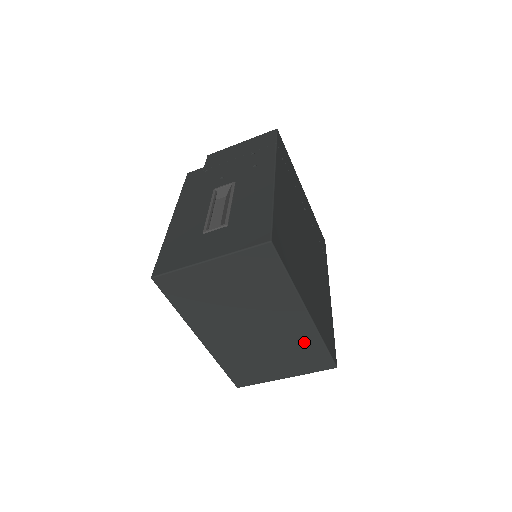
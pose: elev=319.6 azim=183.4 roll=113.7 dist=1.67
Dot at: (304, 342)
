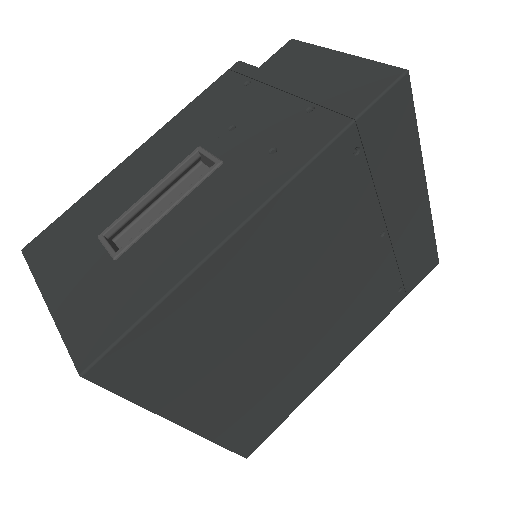
Dot at: occluded
